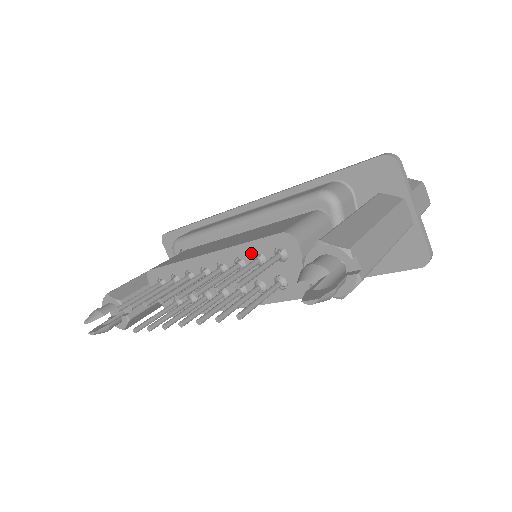
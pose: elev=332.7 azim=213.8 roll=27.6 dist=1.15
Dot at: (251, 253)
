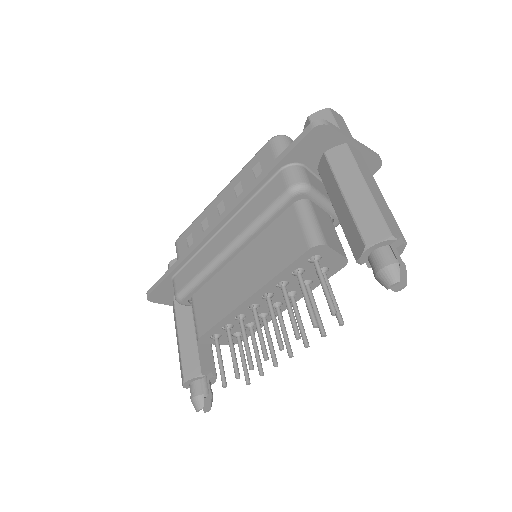
Dot at: (289, 274)
